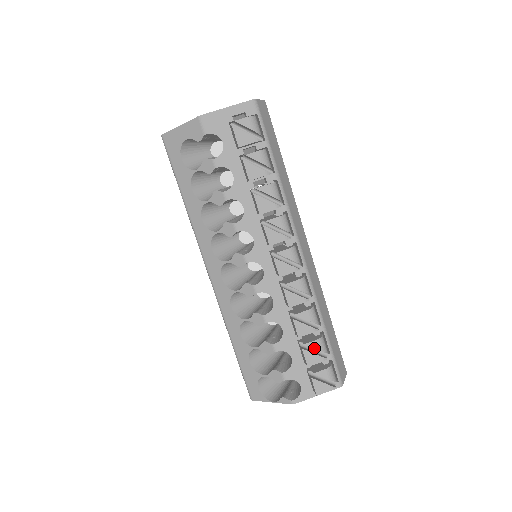
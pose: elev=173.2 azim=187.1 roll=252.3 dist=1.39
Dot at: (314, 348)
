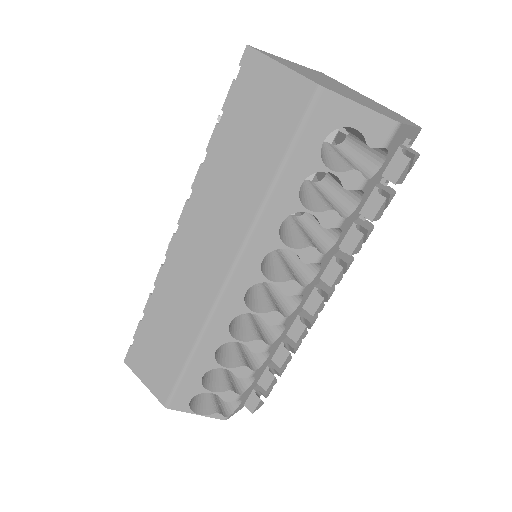
Dot at: (280, 375)
